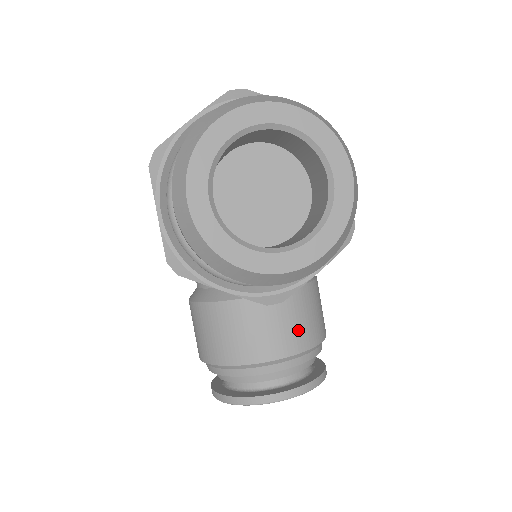
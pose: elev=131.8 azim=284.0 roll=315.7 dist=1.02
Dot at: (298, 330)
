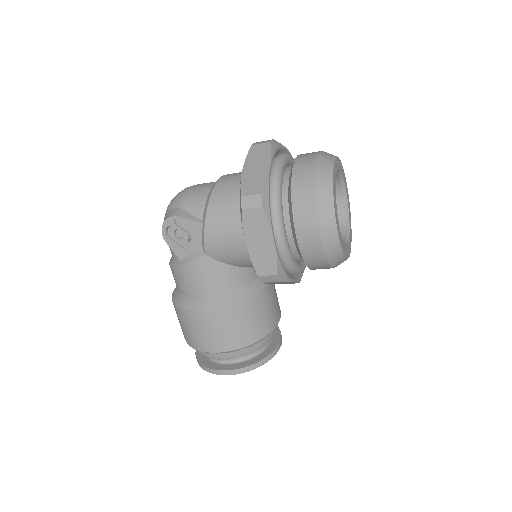
Dot at: (277, 297)
